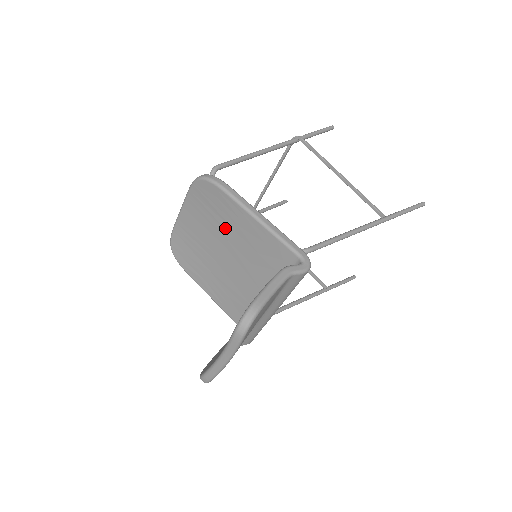
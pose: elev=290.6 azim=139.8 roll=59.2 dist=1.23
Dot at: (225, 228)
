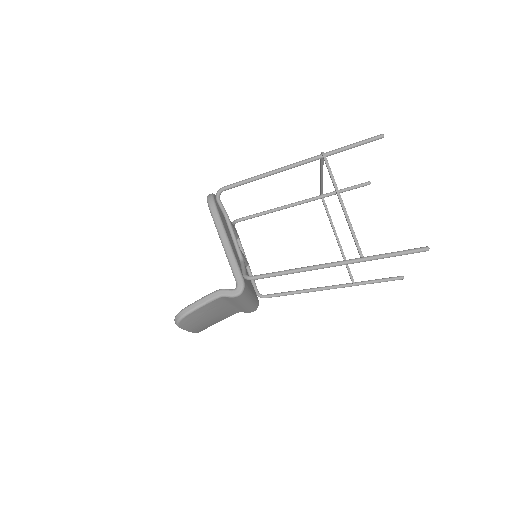
Dot at: occluded
